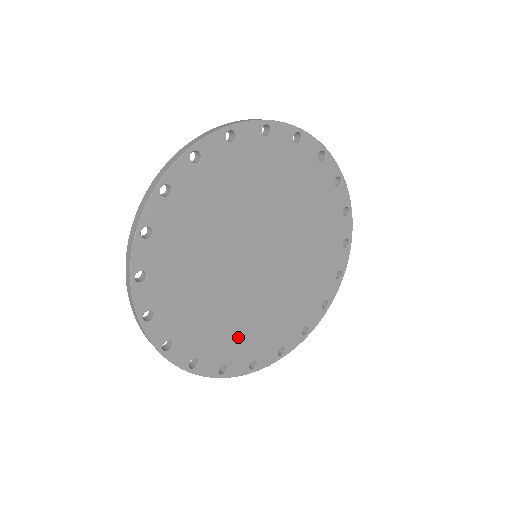
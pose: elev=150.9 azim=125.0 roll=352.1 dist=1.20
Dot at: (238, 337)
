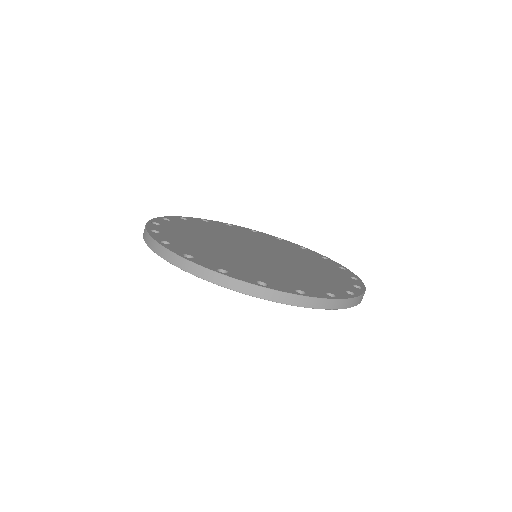
Dot at: occluded
